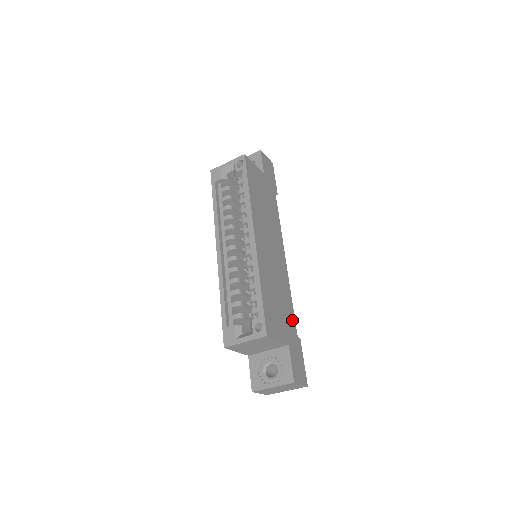
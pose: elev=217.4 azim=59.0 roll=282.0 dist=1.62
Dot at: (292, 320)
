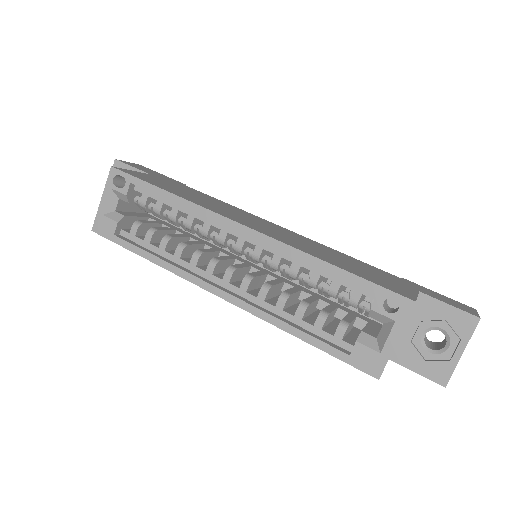
Dot at: (376, 269)
